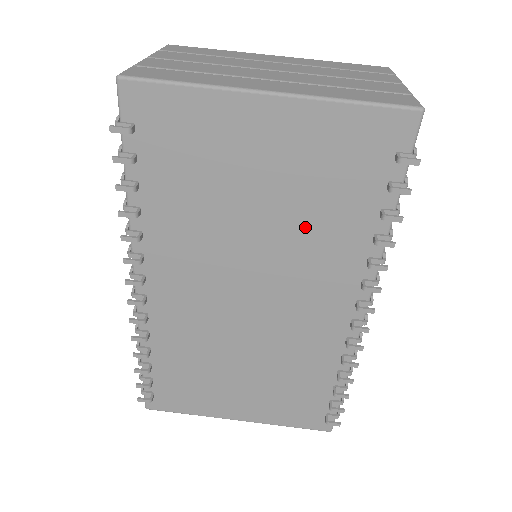
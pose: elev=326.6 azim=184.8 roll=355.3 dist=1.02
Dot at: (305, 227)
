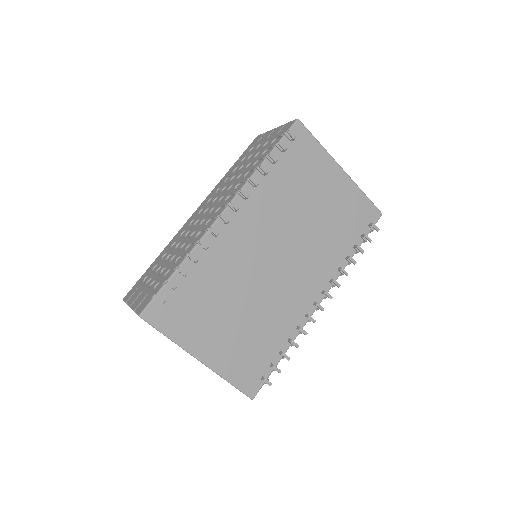
Dot at: (323, 235)
